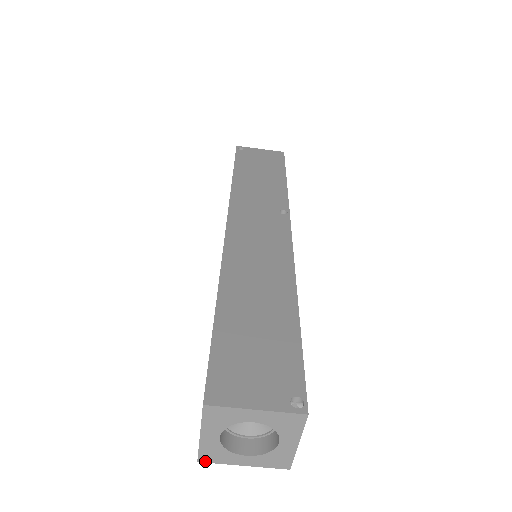
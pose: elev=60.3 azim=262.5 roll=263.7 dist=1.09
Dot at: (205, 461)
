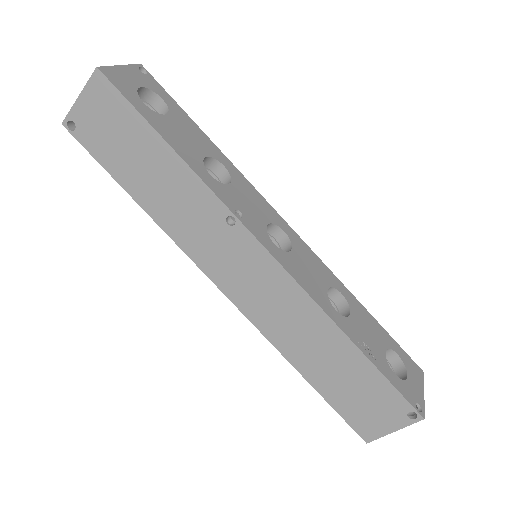
Dot at: occluded
